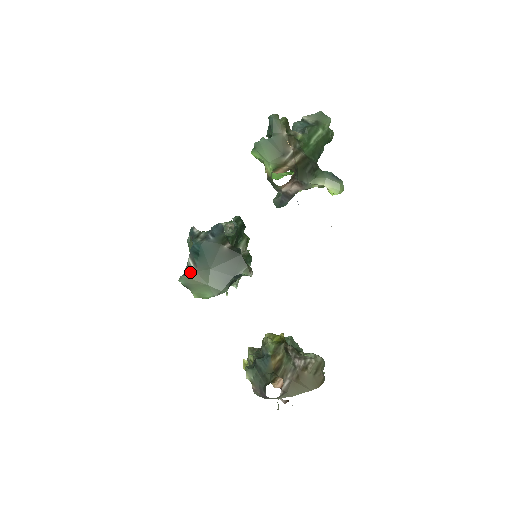
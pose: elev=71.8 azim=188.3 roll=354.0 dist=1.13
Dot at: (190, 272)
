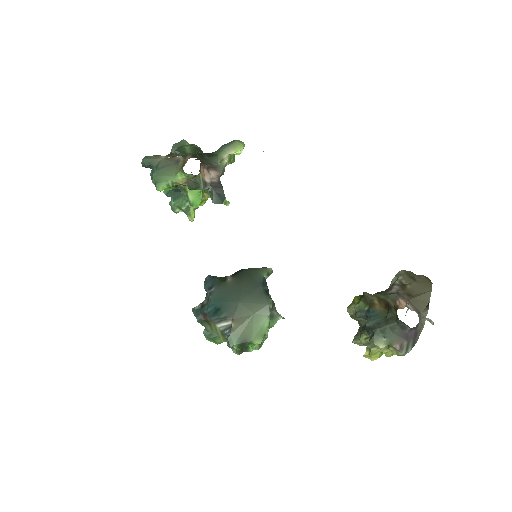
Dot at: (230, 329)
